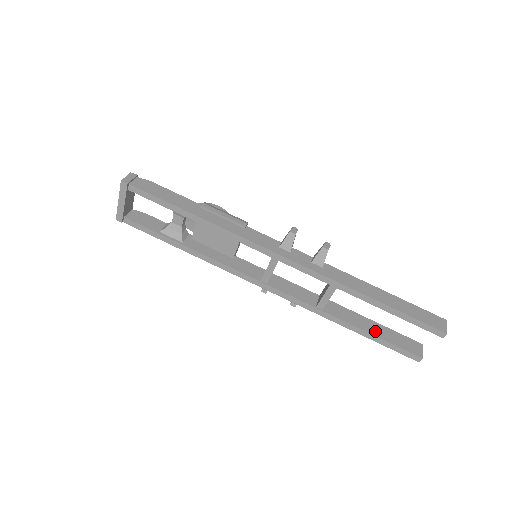
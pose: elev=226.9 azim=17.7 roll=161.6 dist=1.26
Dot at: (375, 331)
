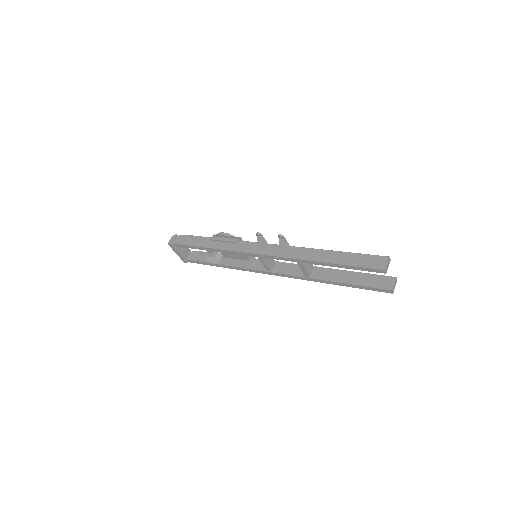
Dot at: (352, 280)
